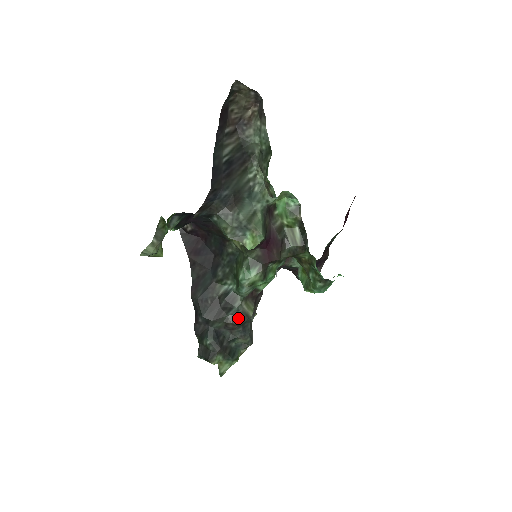
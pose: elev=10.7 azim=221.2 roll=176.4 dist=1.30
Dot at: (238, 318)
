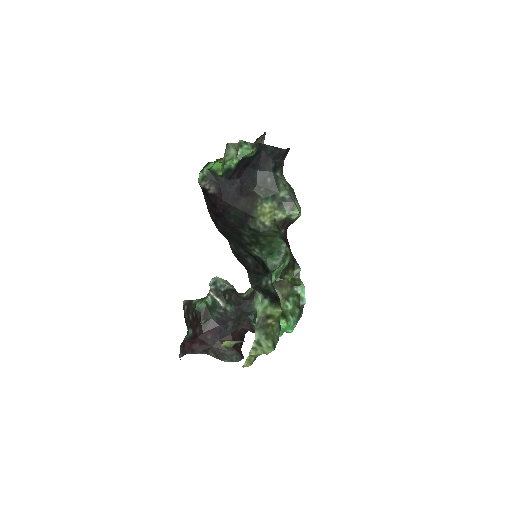
Dot at: occluded
